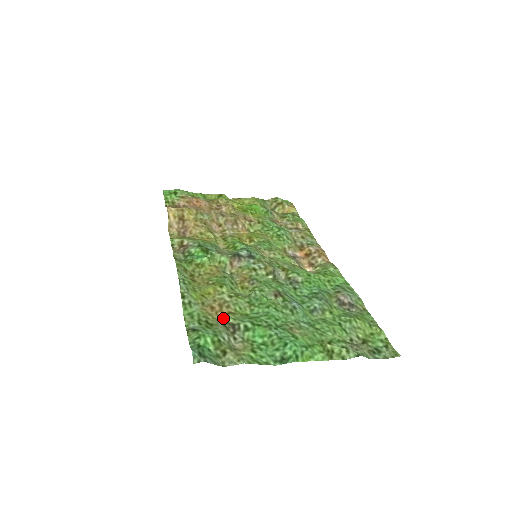
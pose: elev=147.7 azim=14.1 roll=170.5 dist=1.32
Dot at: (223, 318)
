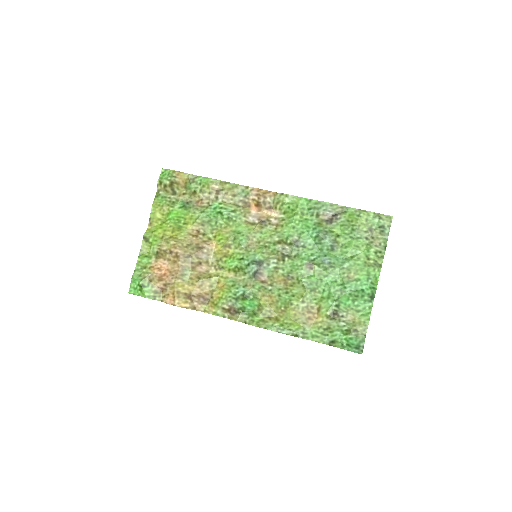
Dot at: (323, 316)
